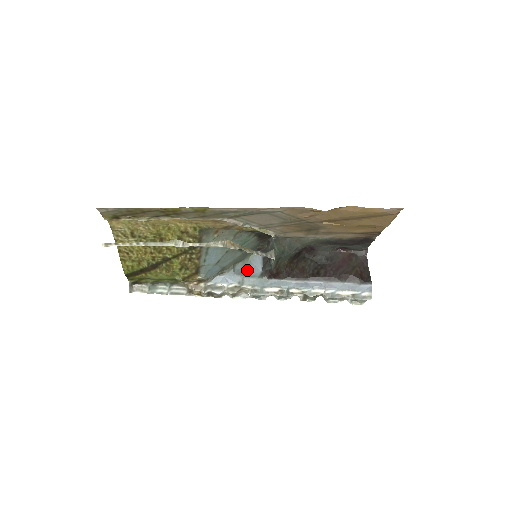
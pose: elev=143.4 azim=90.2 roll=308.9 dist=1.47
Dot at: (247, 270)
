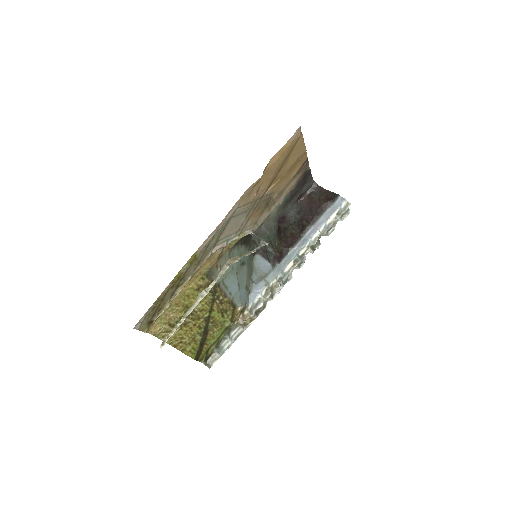
Dot at: (261, 273)
